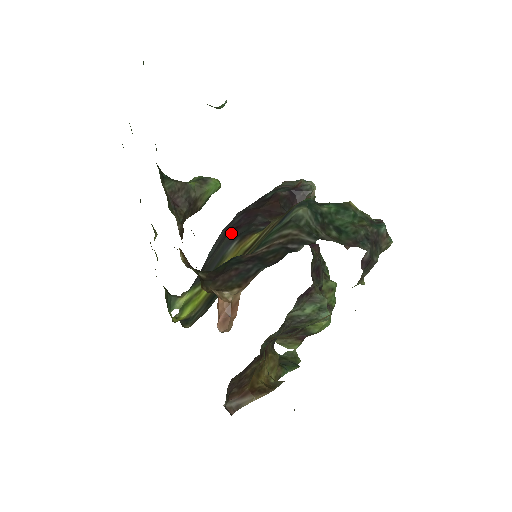
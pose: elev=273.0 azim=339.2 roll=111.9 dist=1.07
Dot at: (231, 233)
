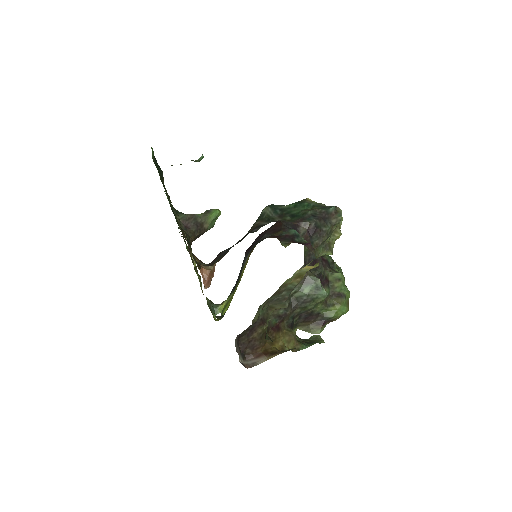
Dot at: (247, 250)
